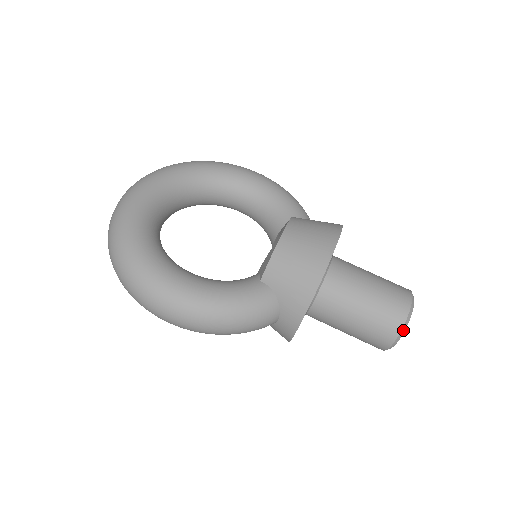
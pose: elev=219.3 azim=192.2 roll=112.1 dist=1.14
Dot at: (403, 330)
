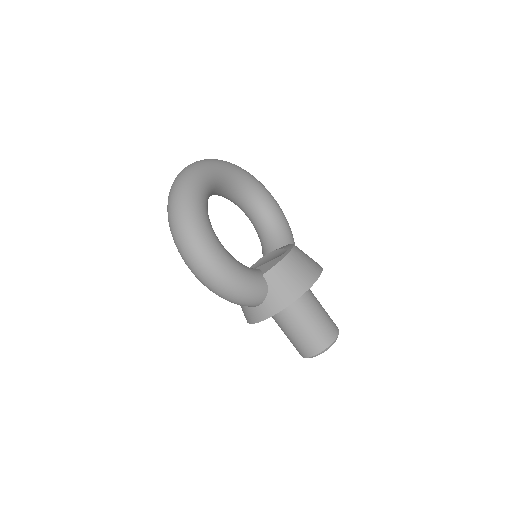
Dot at: (326, 349)
